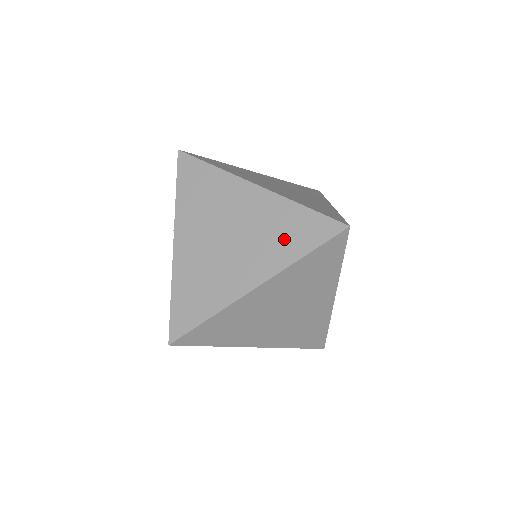
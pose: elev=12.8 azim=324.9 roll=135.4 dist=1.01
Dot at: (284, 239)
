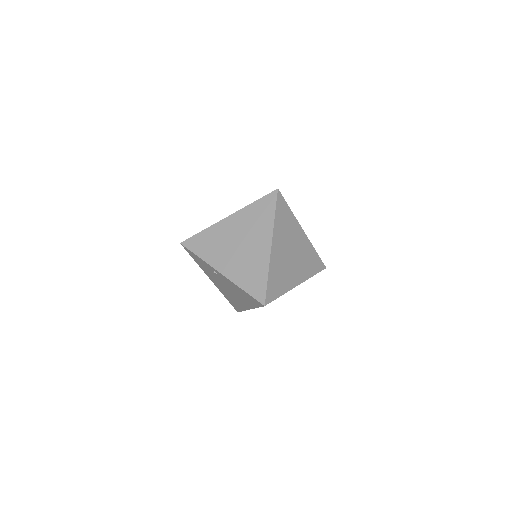
Dot at: (261, 219)
